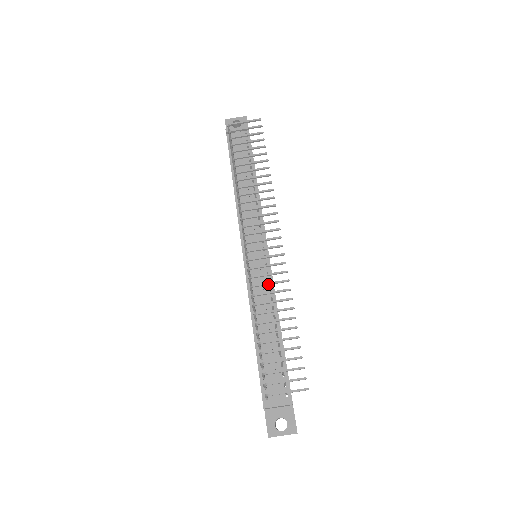
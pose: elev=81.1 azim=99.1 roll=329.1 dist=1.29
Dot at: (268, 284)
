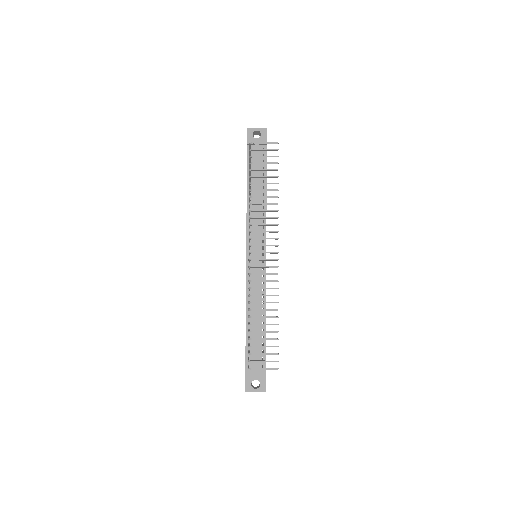
Dot at: occluded
